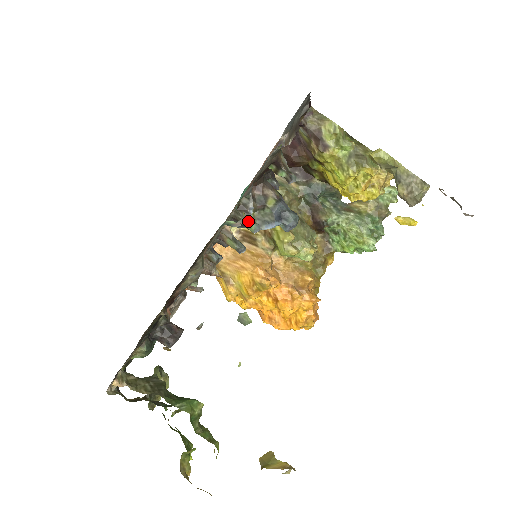
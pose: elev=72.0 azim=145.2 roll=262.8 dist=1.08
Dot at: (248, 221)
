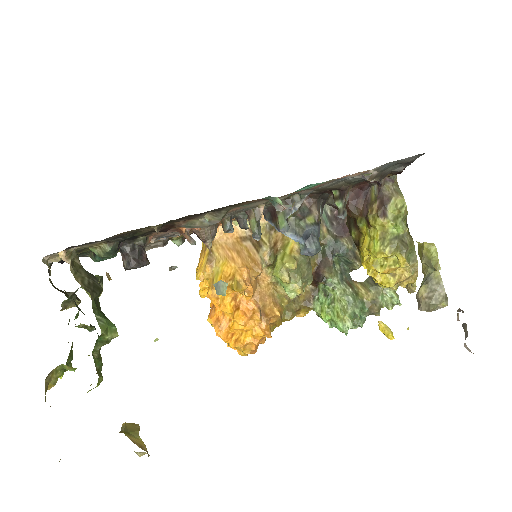
Dot at: (284, 216)
